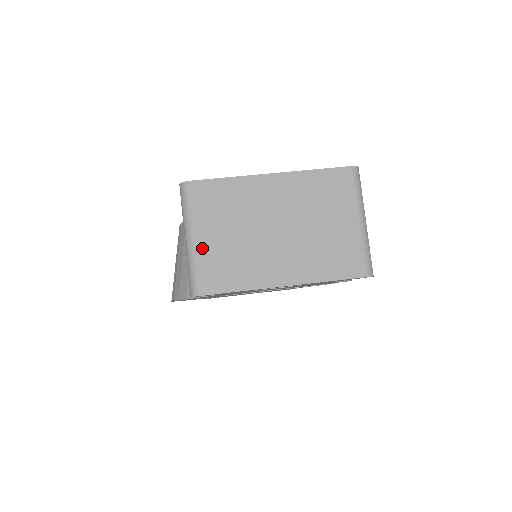
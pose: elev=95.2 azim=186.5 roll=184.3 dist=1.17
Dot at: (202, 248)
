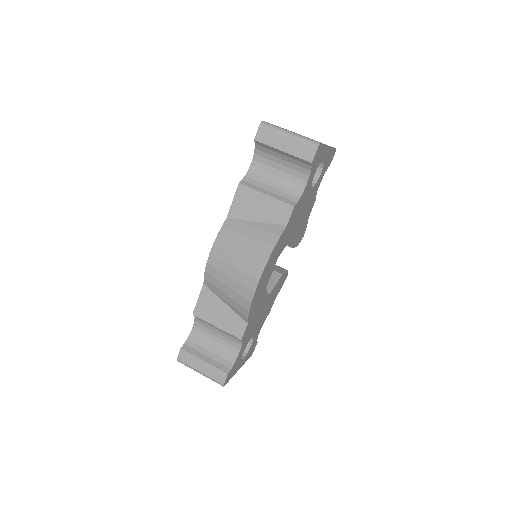
Dot at: (298, 134)
